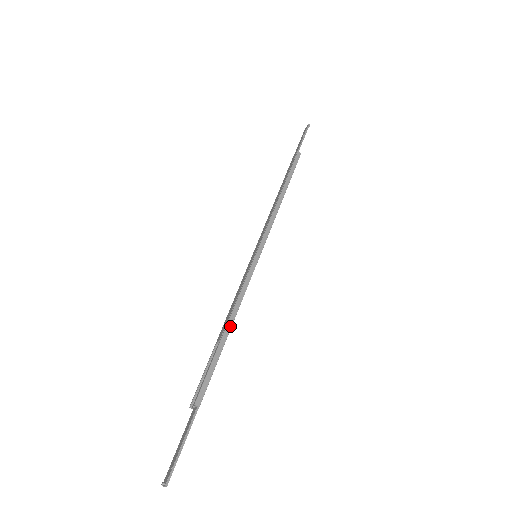
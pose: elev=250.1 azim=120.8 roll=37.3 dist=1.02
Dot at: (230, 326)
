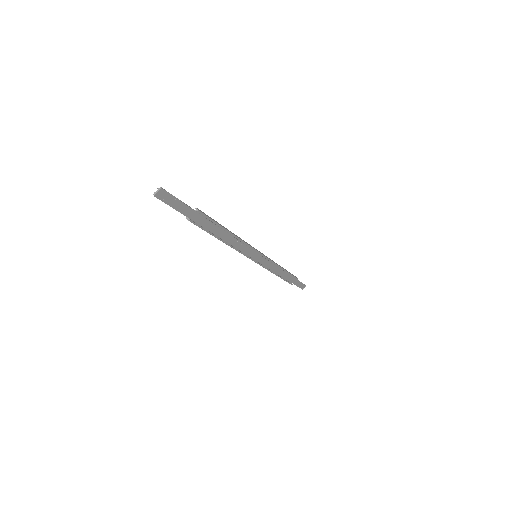
Dot at: (231, 232)
